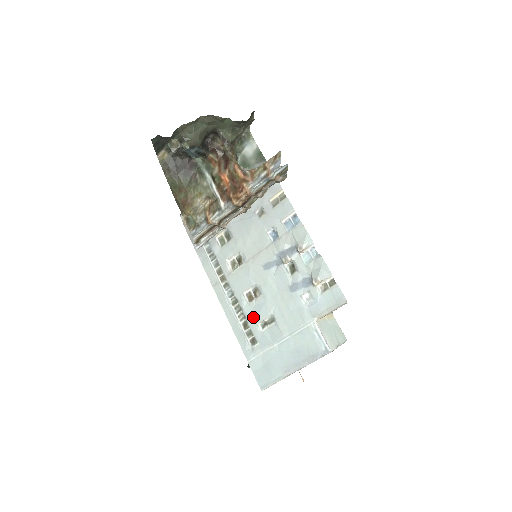
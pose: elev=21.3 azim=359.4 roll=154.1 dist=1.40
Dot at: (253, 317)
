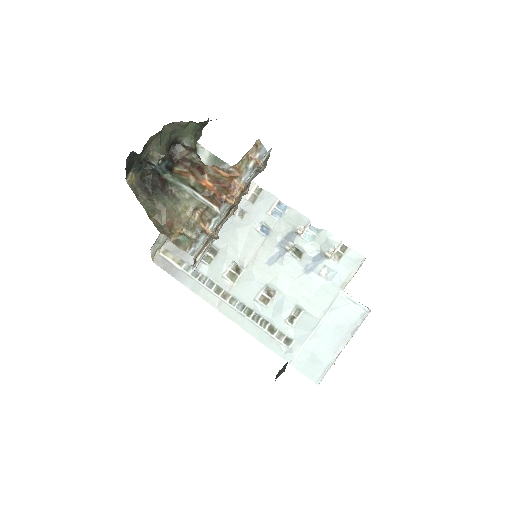
Dot at: (277, 317)
